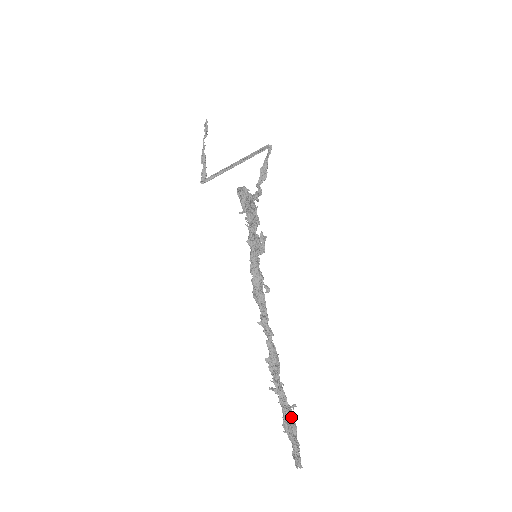
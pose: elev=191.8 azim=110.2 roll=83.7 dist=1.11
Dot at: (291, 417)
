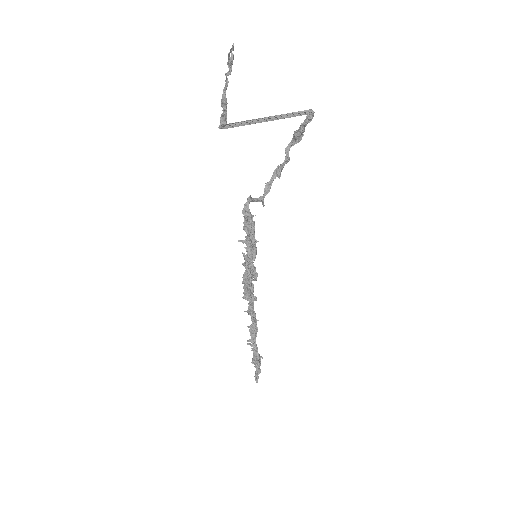
Dot at: (257, 361)
